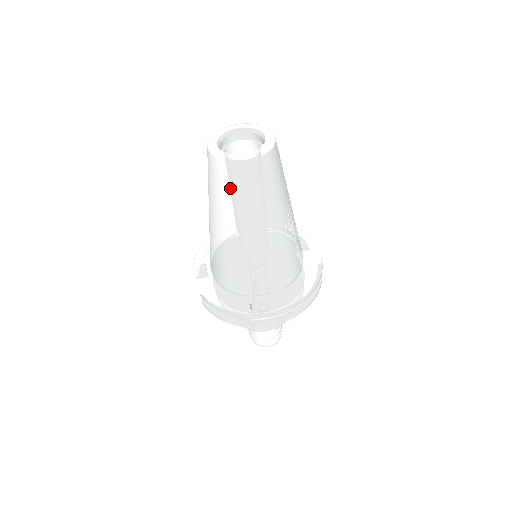
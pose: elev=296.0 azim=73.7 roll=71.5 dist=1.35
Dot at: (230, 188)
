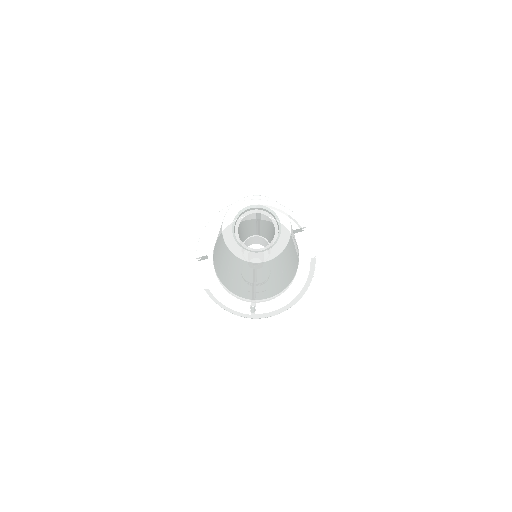
Dot at: (244, 269)
